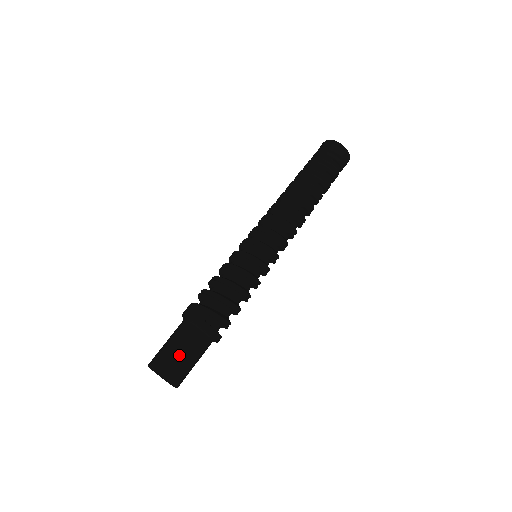
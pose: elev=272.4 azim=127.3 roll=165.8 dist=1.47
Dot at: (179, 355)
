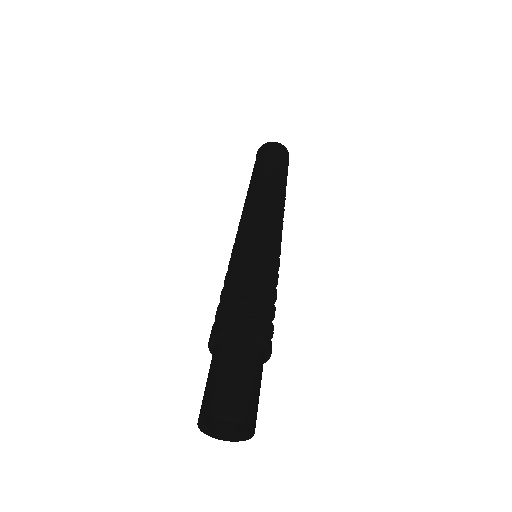
Dot at: (237, 379)
